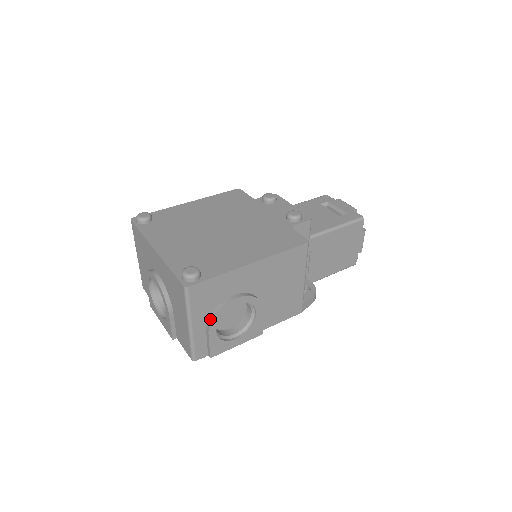
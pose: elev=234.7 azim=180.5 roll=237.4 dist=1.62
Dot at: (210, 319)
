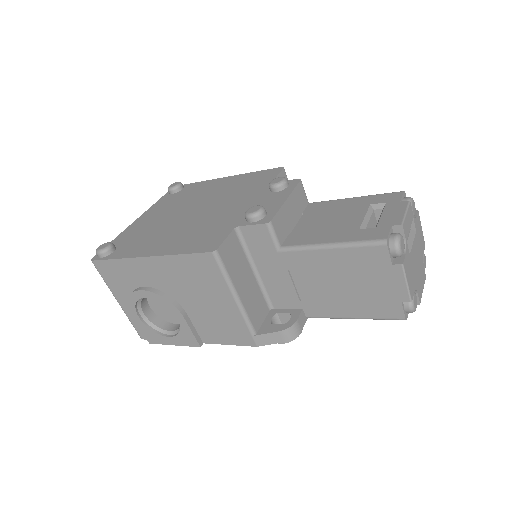
Dot at: (129, 302)
